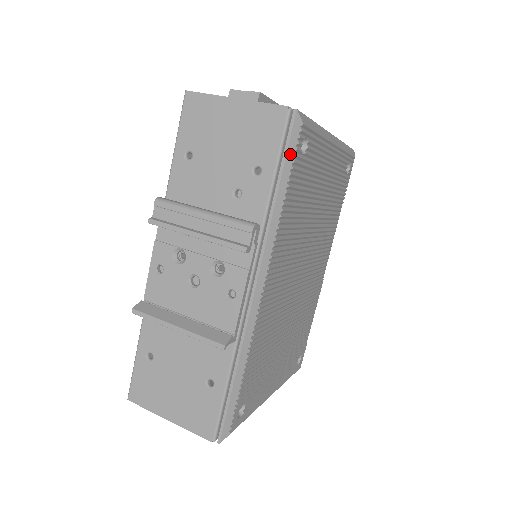
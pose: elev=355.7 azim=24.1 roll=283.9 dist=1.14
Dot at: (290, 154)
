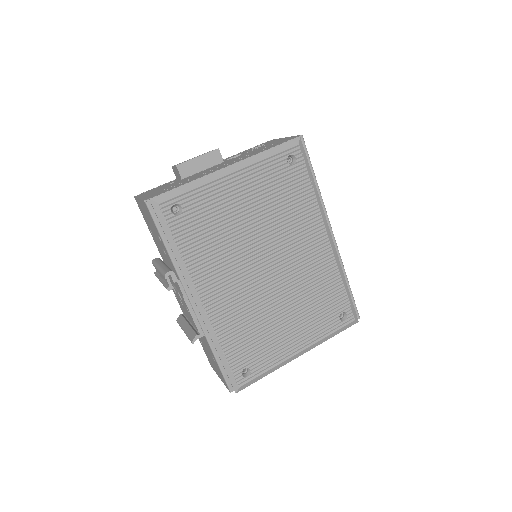
Dot at: (164, 224)
